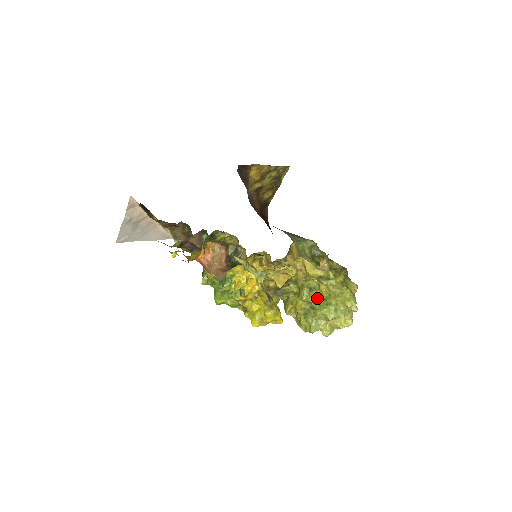
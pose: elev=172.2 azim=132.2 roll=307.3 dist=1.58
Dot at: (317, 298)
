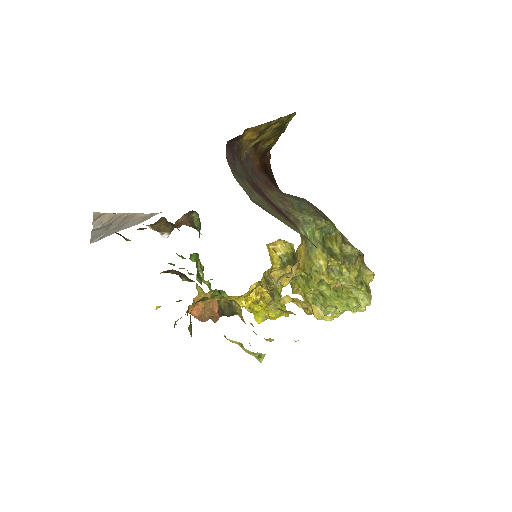
Dot at: (327, 287)
